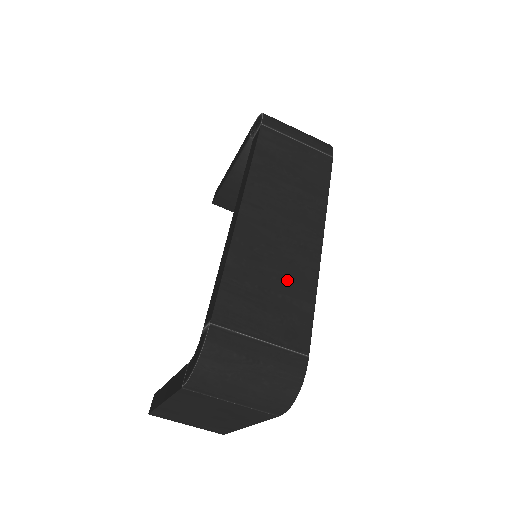
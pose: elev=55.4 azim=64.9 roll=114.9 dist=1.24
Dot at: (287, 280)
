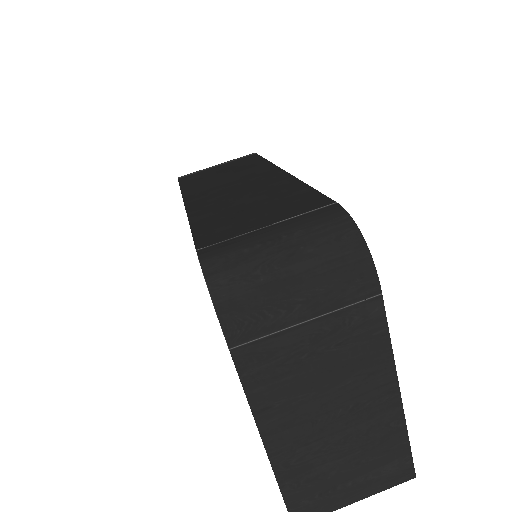
Dot at: (265, 196)
